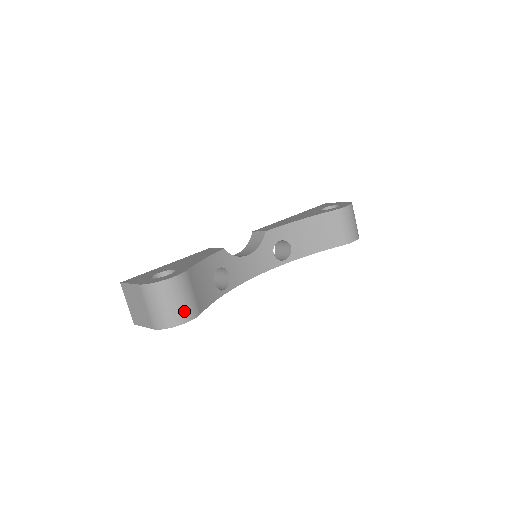
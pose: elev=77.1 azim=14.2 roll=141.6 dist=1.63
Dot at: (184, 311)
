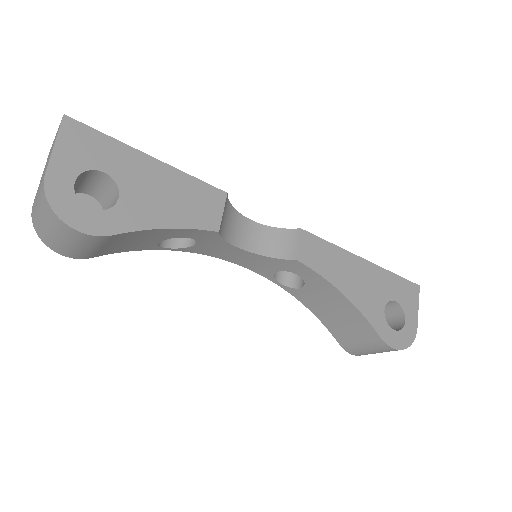
Dot at: (65, 249)
